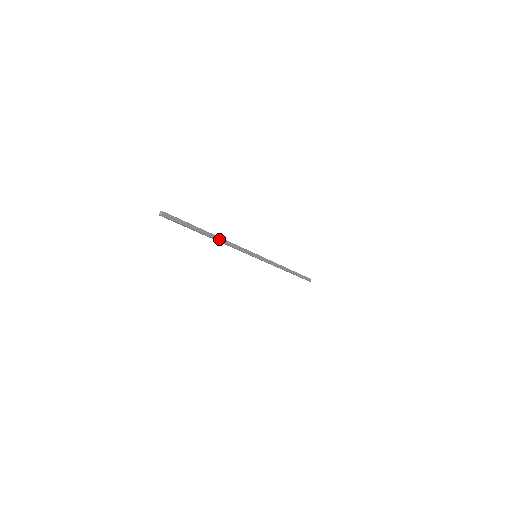
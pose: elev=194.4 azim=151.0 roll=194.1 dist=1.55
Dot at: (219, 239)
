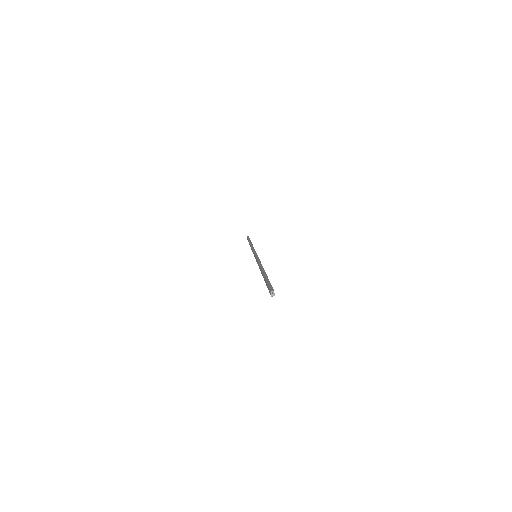
Dot at: occluded
